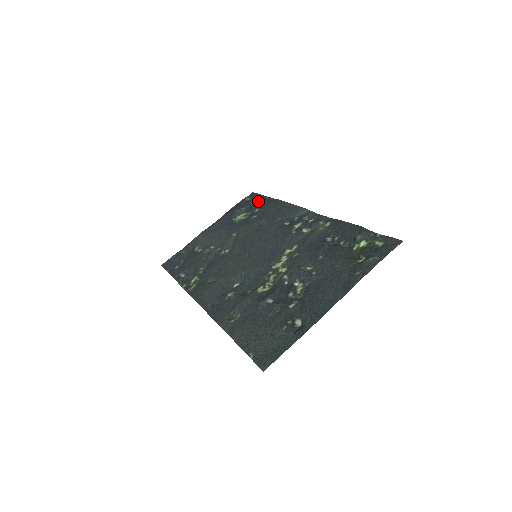
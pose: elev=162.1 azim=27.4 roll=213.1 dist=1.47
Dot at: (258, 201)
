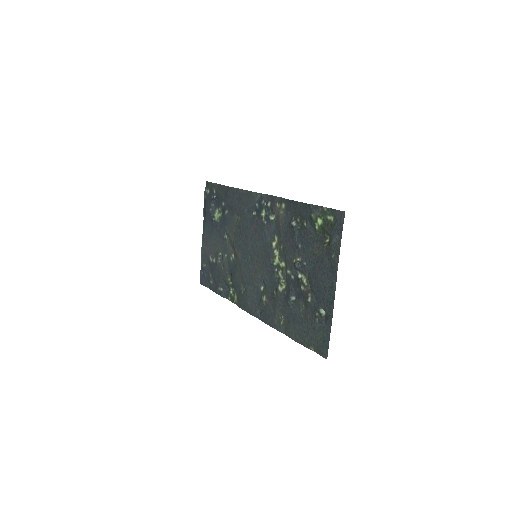
Dot at: (217, 193)
